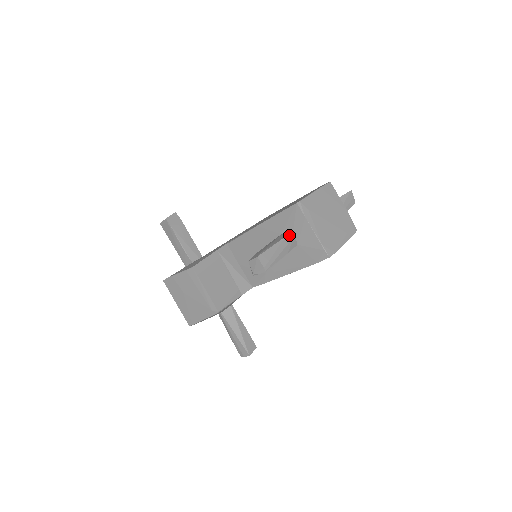
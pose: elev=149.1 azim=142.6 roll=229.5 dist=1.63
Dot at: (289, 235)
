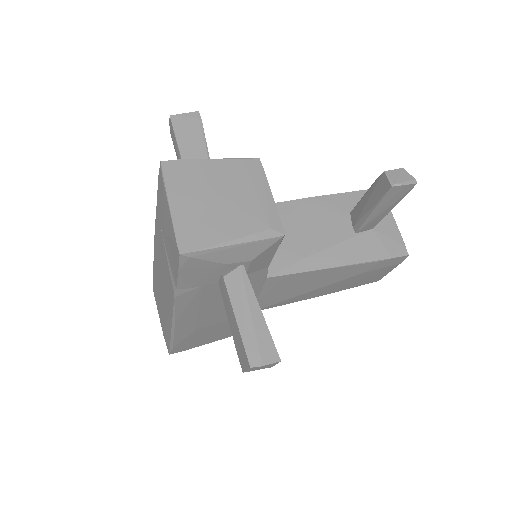
Dot at: occluded
